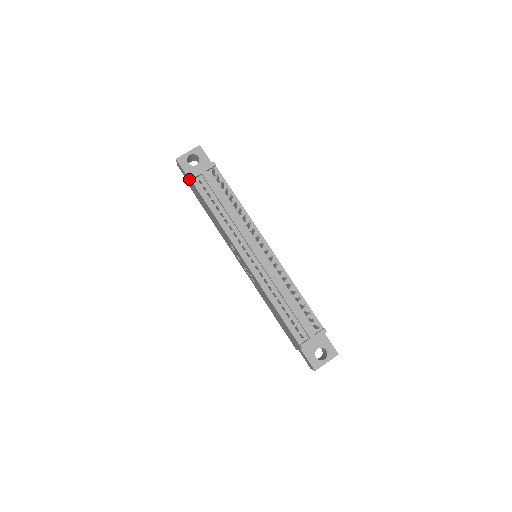
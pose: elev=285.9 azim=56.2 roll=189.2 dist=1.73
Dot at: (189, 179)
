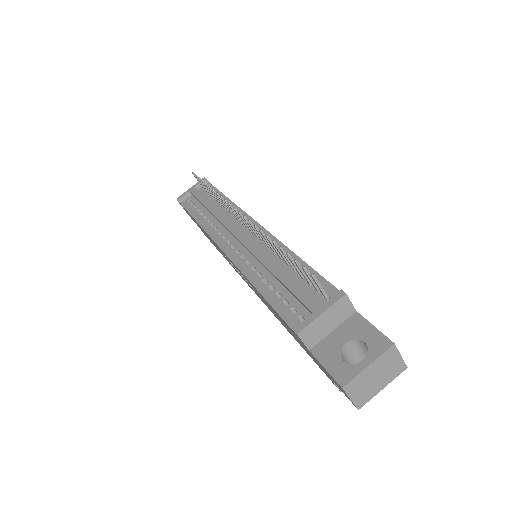
Dot at: occluded
